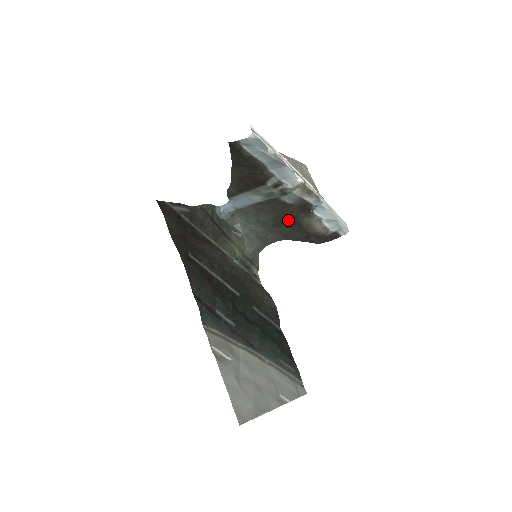
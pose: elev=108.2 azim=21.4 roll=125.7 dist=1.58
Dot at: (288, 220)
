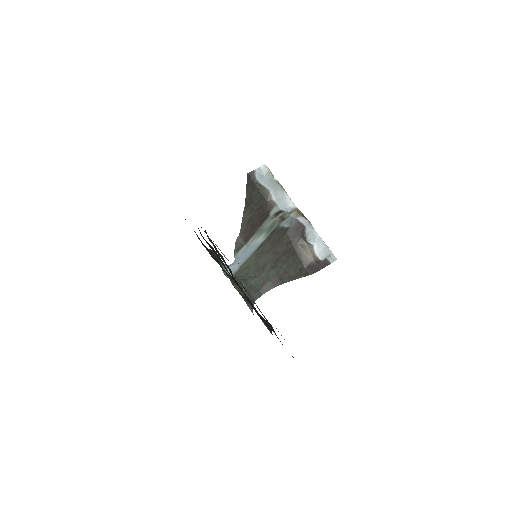
Dot at: (285, 252)
